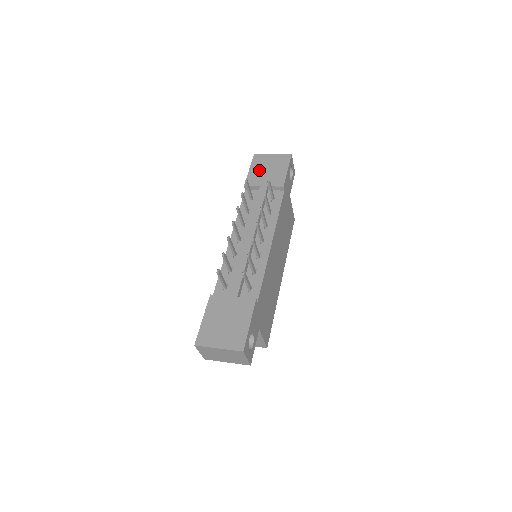
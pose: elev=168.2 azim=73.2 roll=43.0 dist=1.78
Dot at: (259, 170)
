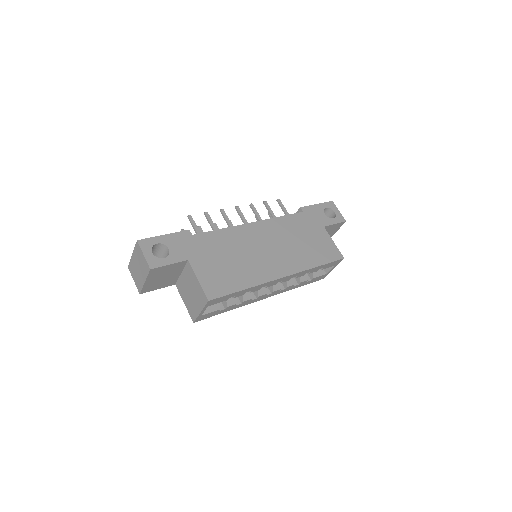
Dot at: occluded
